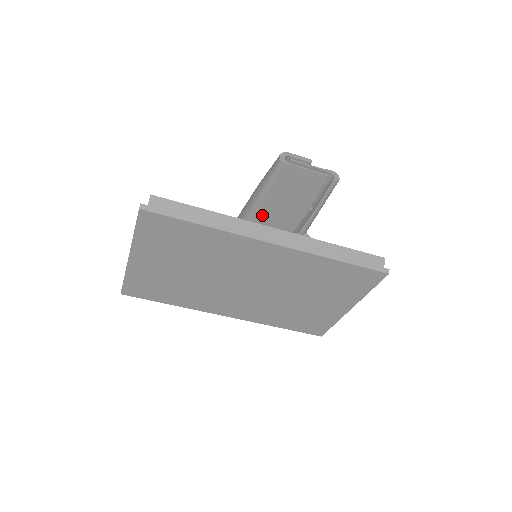
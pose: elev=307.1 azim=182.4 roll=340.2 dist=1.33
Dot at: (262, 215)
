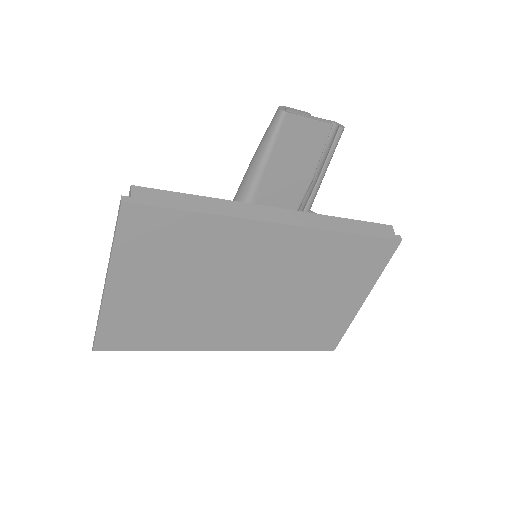
Dot at: (262, 194)
